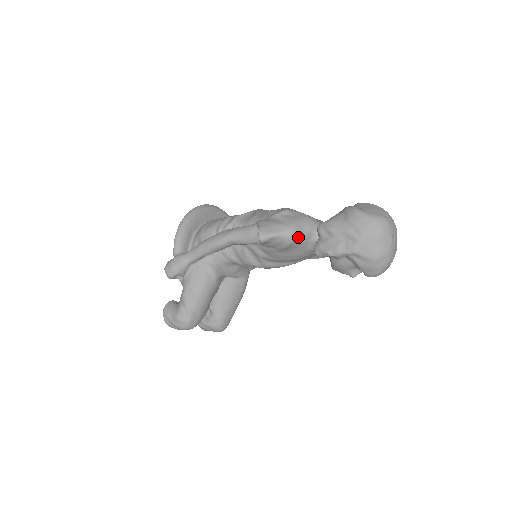
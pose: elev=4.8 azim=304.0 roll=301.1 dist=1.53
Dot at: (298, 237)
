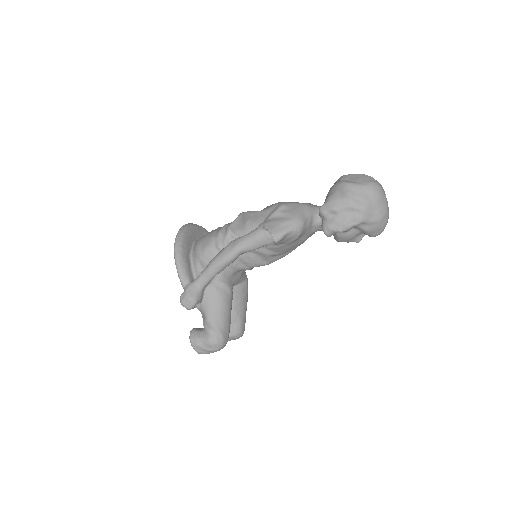
Dot at: (305, 226)
